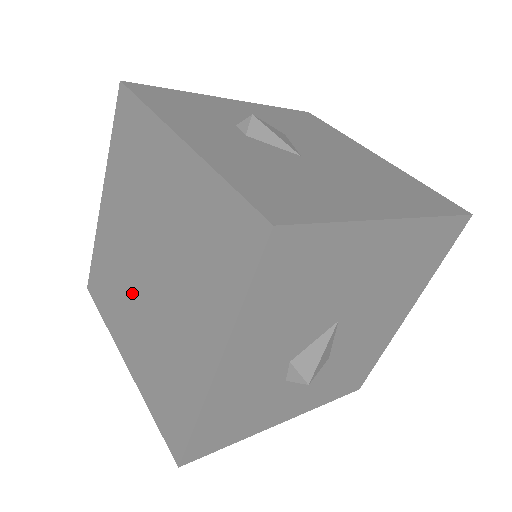
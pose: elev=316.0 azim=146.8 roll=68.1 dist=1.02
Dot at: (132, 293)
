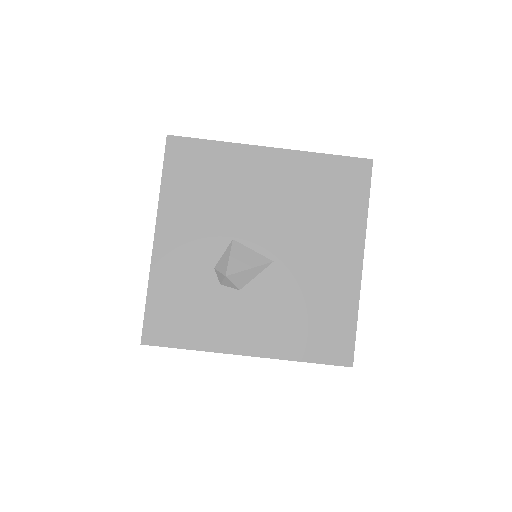
Dot at: occluded
